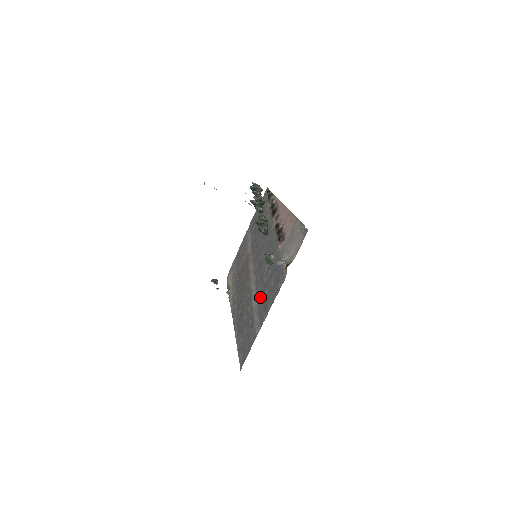
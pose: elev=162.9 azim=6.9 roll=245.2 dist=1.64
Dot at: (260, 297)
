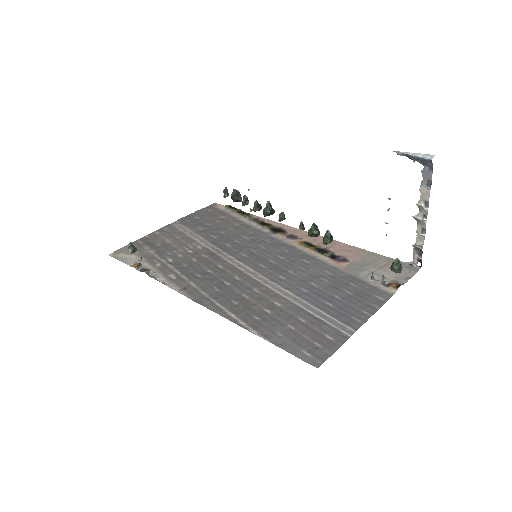
Dot at: (318, 298)
